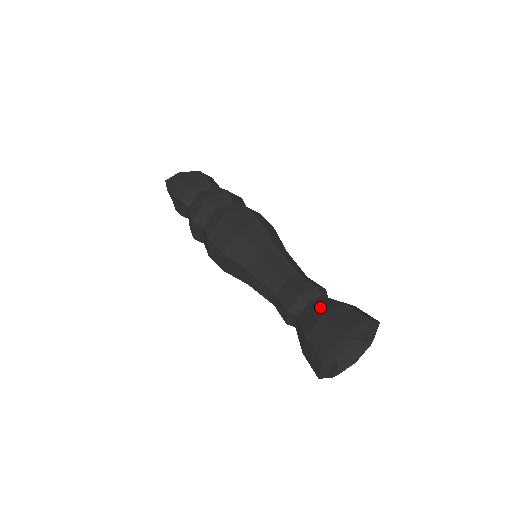
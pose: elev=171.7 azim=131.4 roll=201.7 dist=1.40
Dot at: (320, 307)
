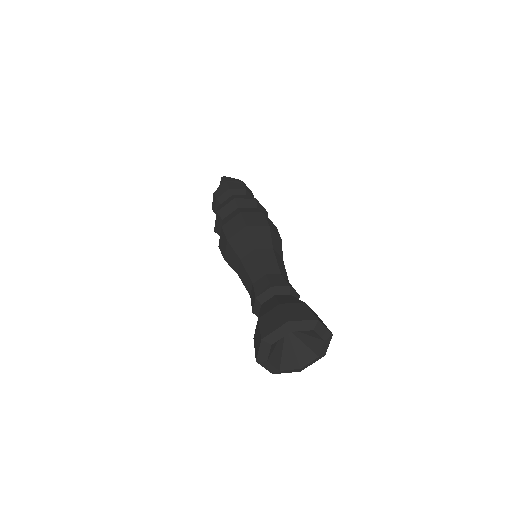
Dot at: occluded
